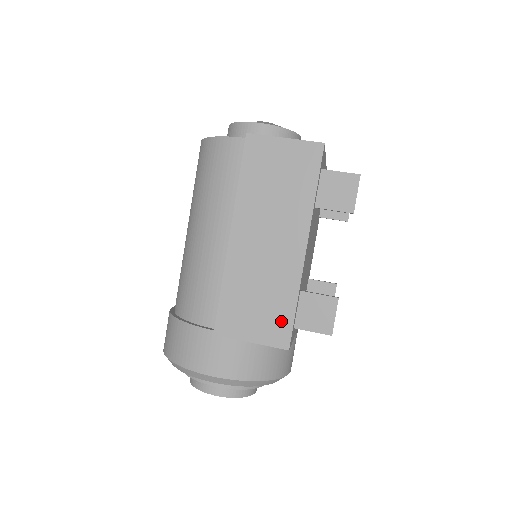
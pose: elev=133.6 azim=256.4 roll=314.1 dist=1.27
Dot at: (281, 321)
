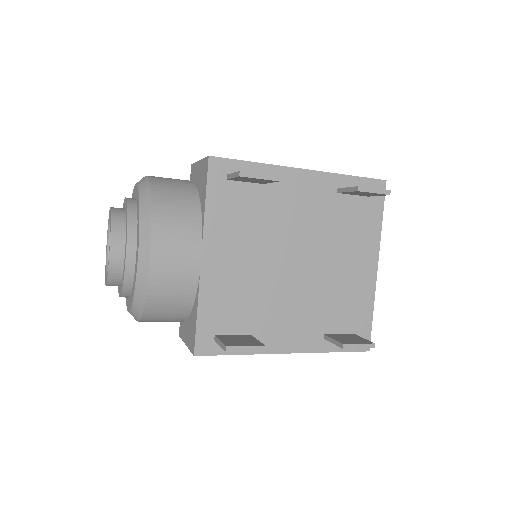
Dot at: occluded
